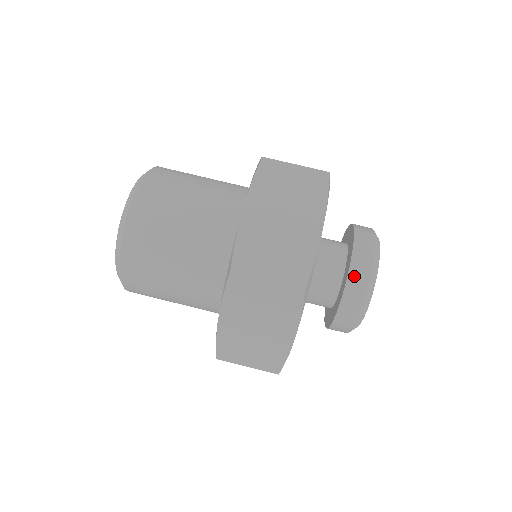
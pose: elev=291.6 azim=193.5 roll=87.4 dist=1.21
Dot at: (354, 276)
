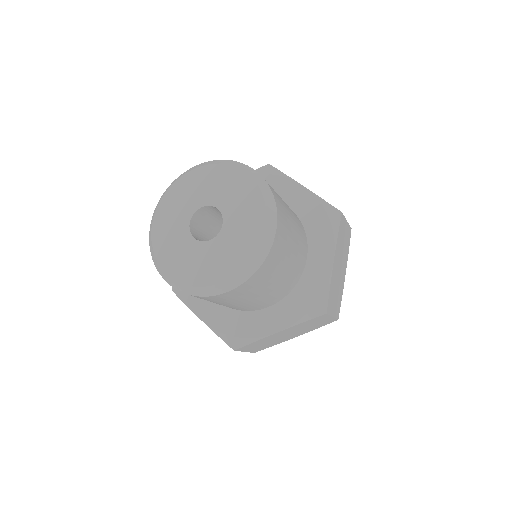
Dot at: occluded
